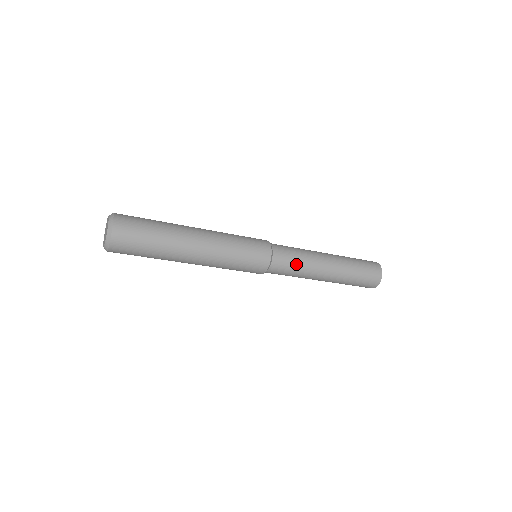
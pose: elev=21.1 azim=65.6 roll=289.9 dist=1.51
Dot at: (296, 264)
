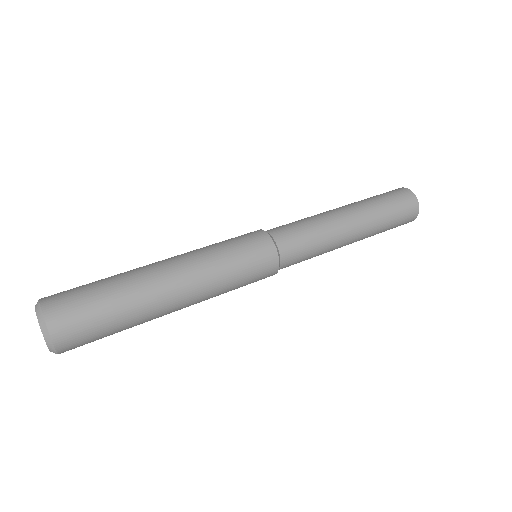
Dot at: (312, 252)
